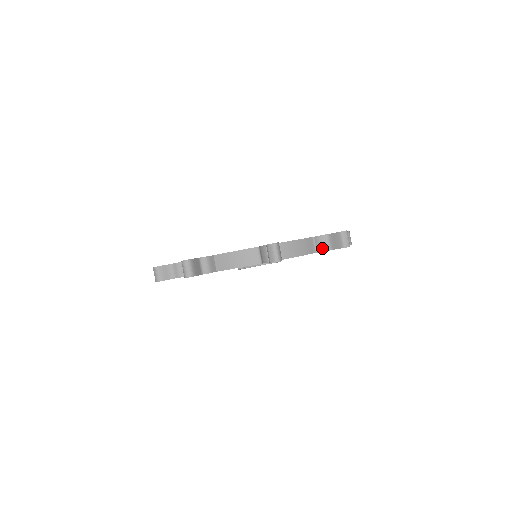
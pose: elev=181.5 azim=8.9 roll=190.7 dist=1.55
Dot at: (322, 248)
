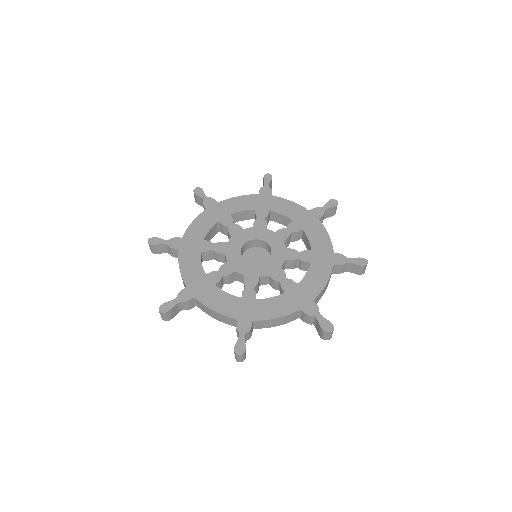
Dot at: (339, 272)
